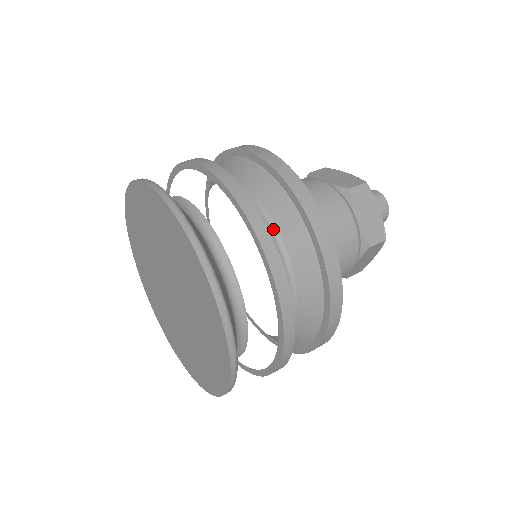
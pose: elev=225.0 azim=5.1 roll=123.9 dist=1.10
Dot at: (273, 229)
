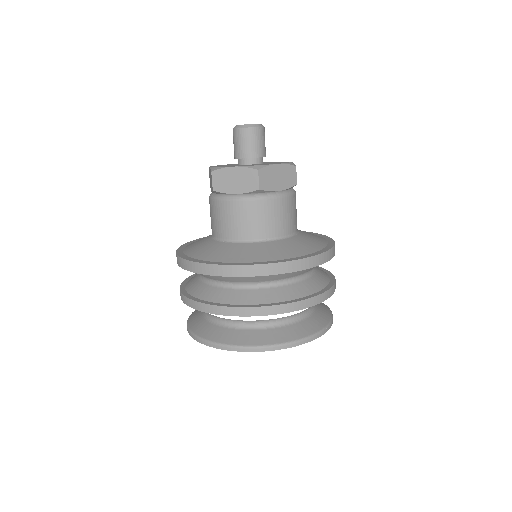
Dot at: (282, 281)
